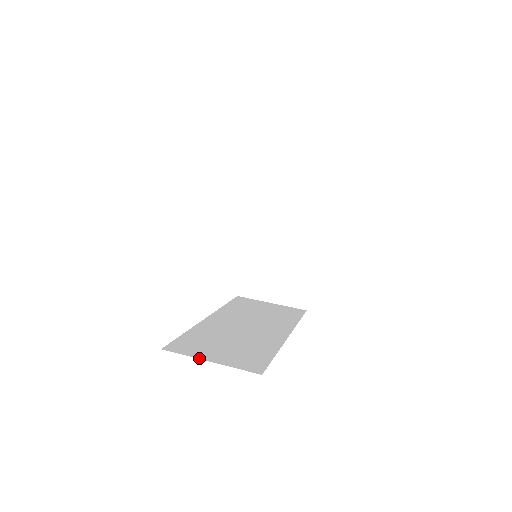
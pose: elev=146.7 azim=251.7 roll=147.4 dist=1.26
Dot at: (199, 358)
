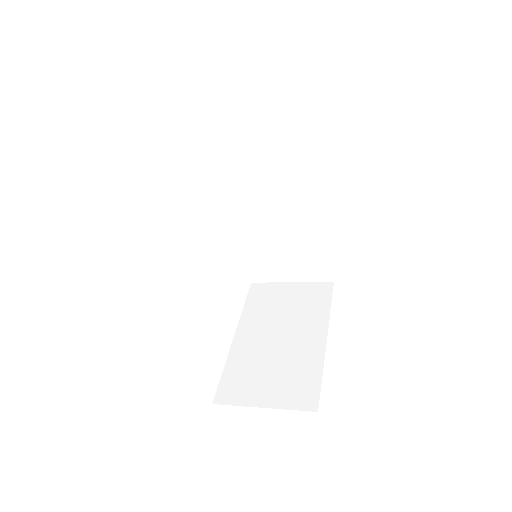
Dot at: occluded
